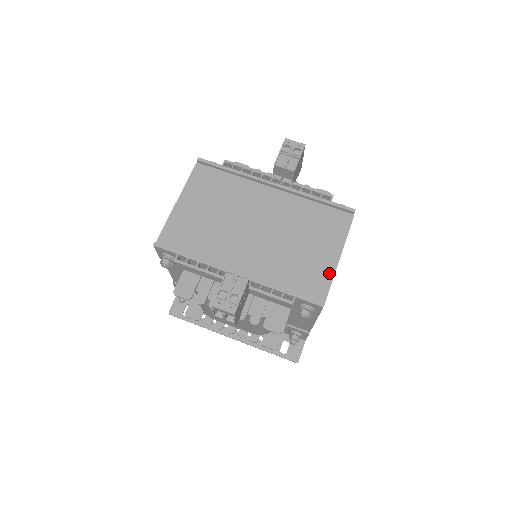
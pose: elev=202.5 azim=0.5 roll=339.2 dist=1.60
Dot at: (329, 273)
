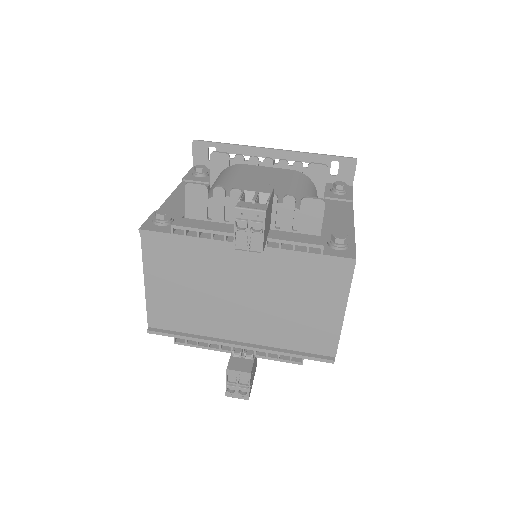
Dot at: (335, 329)
